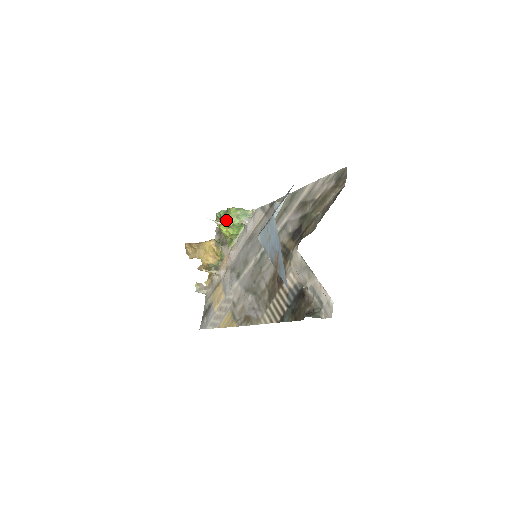
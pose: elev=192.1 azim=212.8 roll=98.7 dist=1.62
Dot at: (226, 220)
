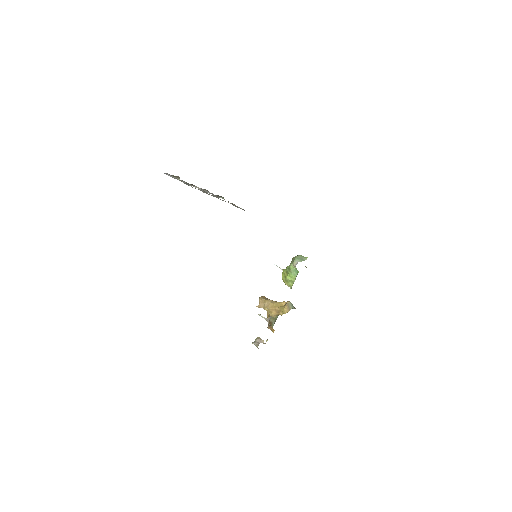
Dot at: occluded
